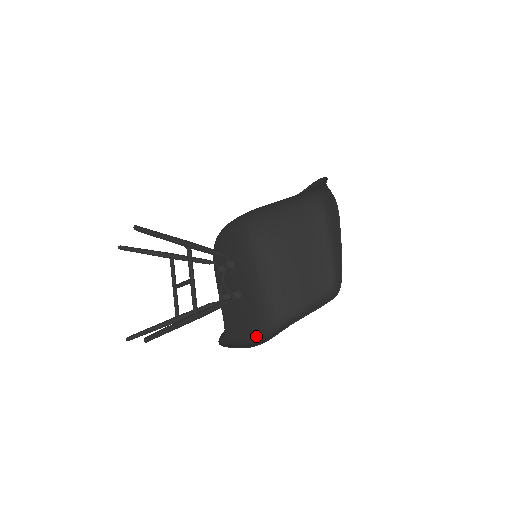
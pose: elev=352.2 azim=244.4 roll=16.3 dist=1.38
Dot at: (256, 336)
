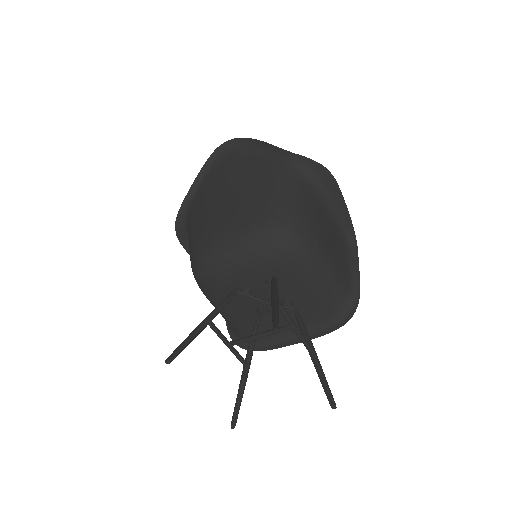
Dot at: (327, 320)
